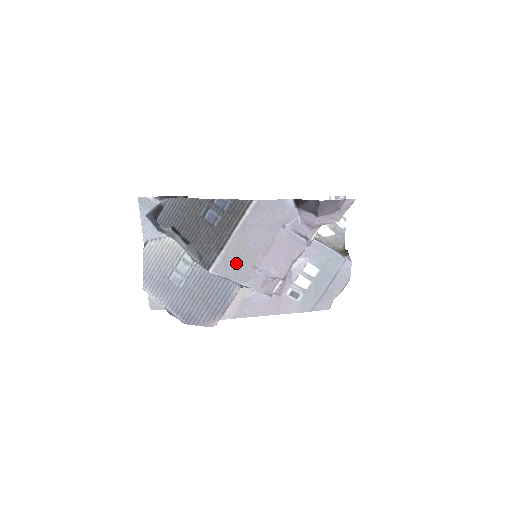
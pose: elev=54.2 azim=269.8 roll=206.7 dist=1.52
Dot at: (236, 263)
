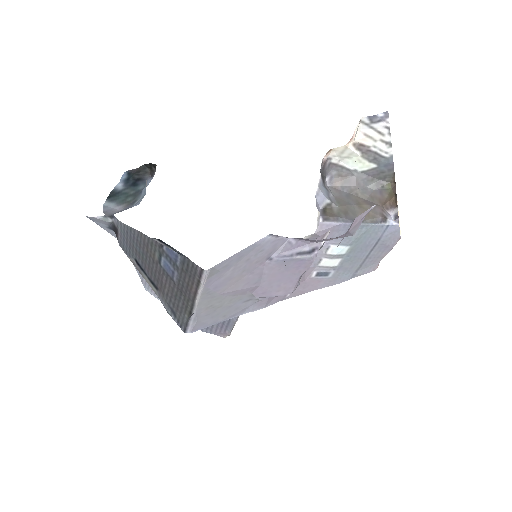
Dot at: (218, 312)
